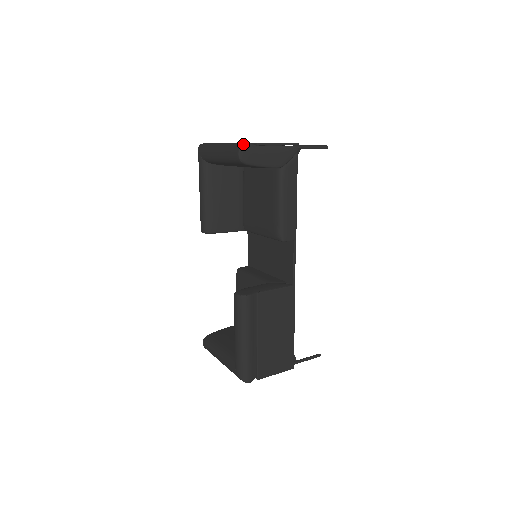
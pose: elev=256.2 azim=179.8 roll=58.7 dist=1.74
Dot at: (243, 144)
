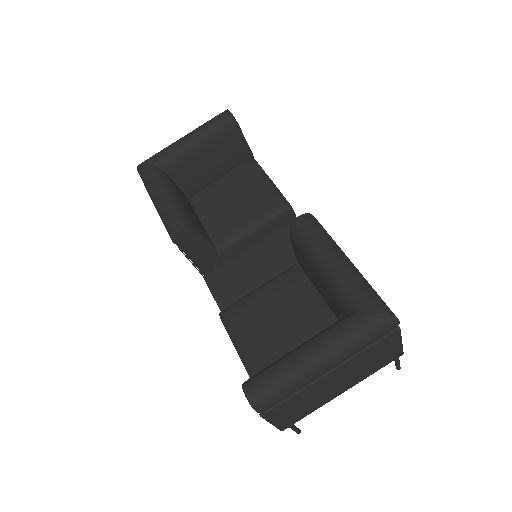
Dot at: occluded
